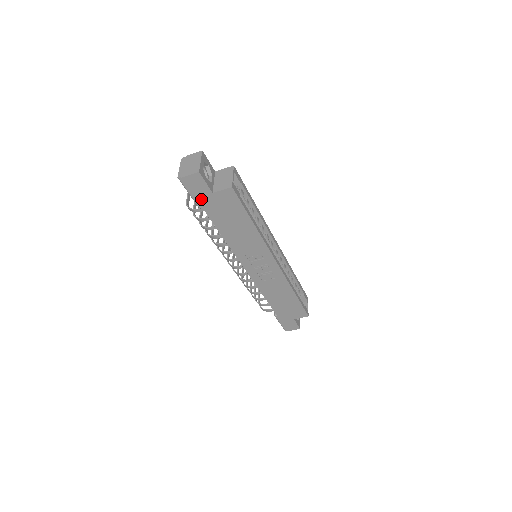
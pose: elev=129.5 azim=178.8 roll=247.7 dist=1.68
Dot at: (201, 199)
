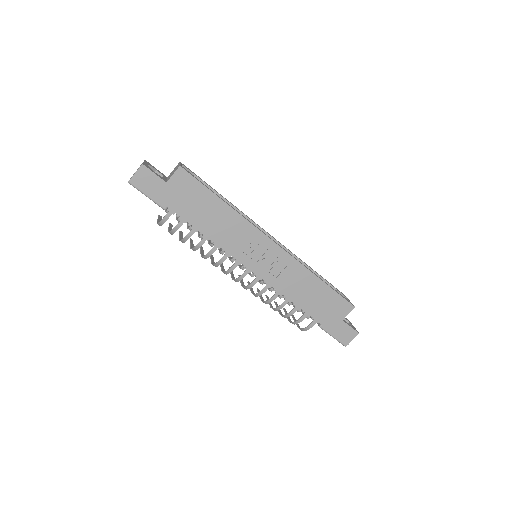
Dot at: (160, 196)
